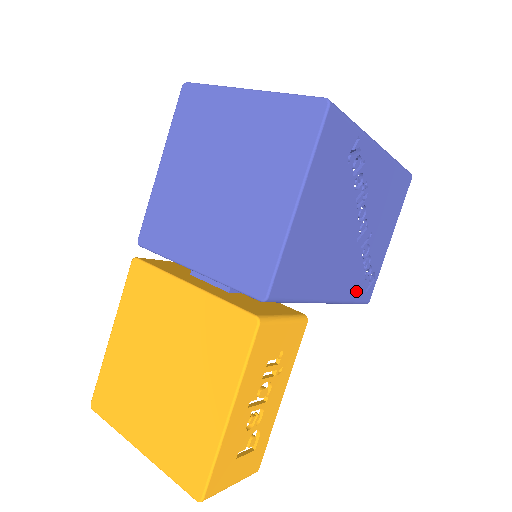
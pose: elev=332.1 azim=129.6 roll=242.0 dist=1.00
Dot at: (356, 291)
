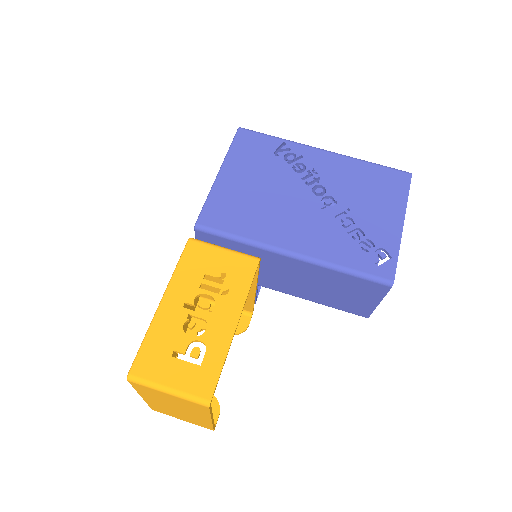
Dot at: (349, 259)
